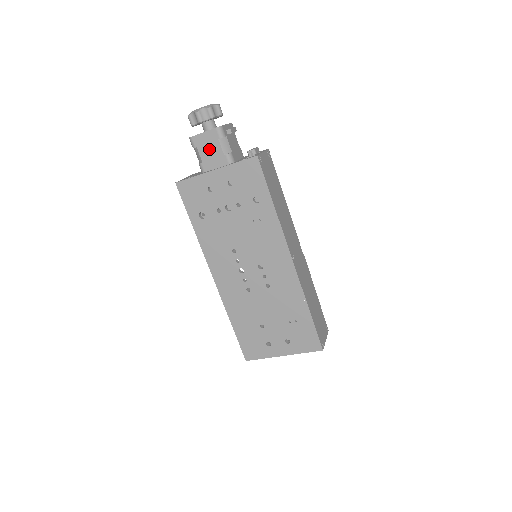
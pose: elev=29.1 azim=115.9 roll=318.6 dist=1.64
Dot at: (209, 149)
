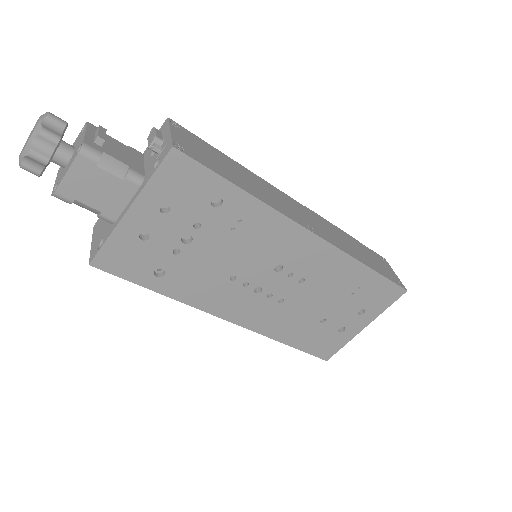
Dot at: (95, 189)
